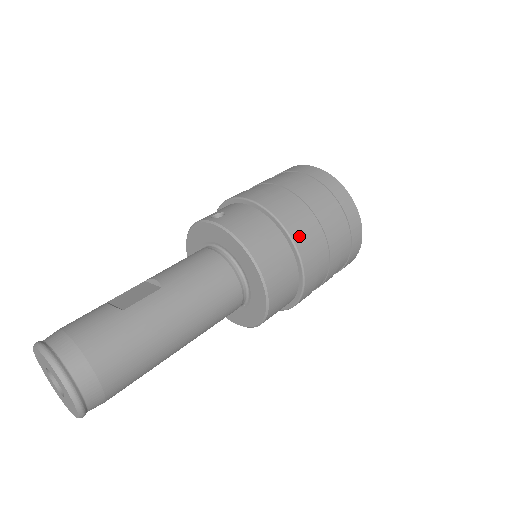
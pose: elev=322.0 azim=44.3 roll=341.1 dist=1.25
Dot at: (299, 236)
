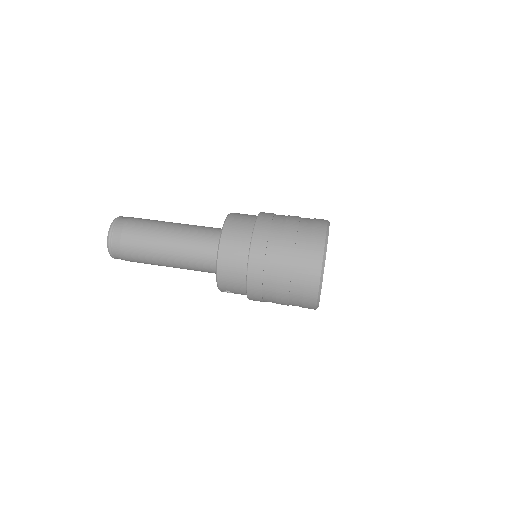
Dot at: (262, 225)
